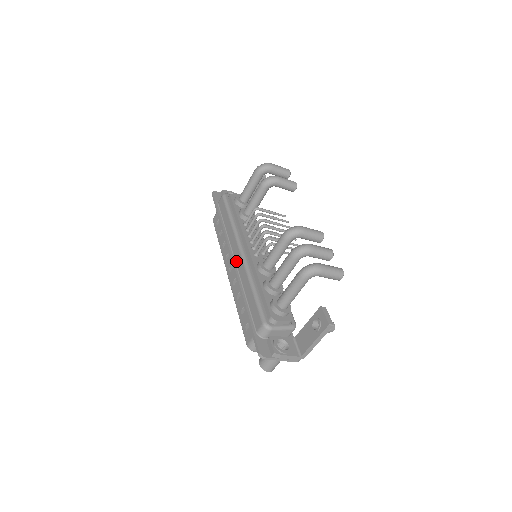
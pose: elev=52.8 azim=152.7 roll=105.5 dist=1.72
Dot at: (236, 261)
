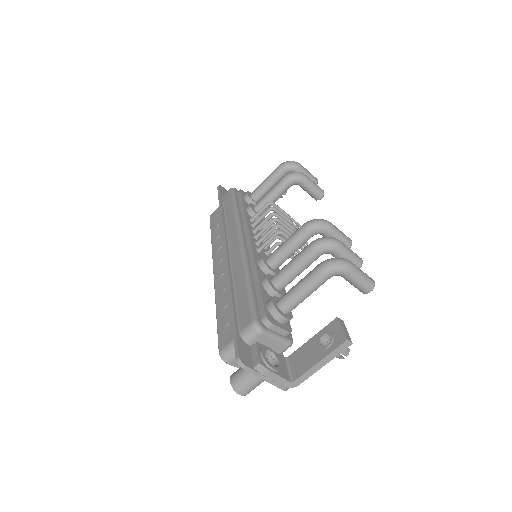
Dot at: (231, 252)
